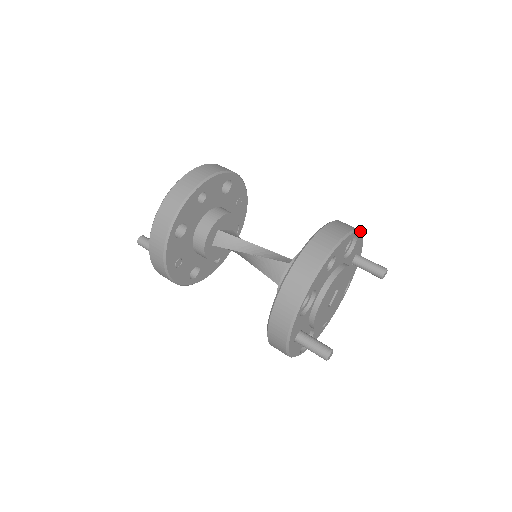
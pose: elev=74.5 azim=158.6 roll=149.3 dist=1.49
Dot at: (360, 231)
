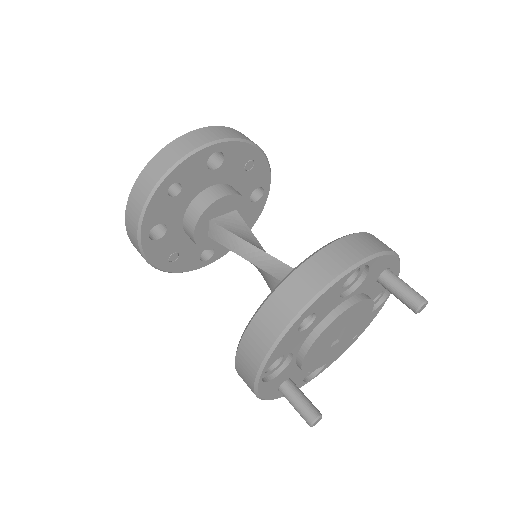
Dot at: (375, 254)
